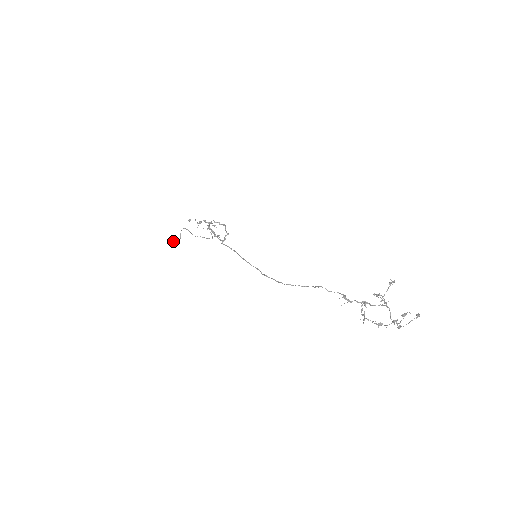
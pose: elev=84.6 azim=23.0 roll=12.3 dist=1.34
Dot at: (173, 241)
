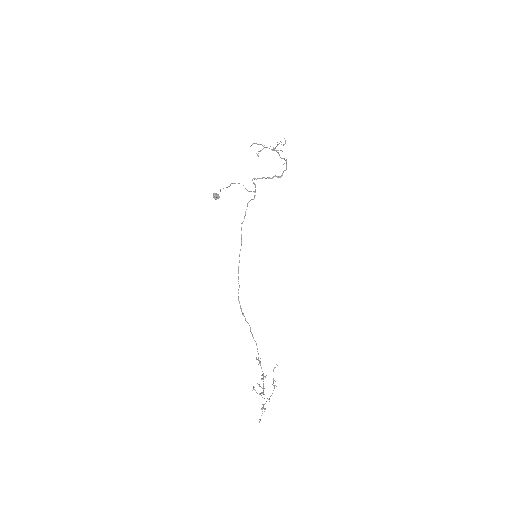
Dot at: (214, 198)
